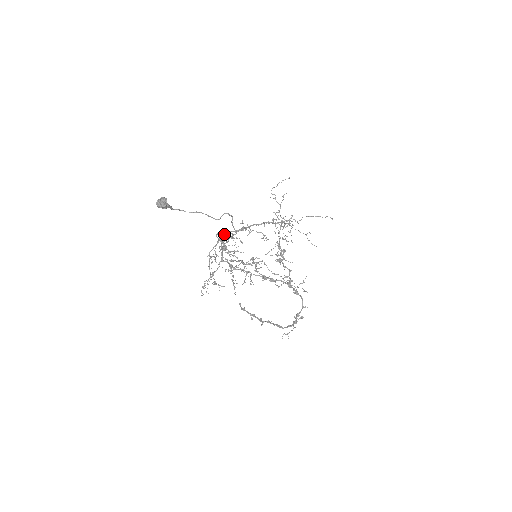
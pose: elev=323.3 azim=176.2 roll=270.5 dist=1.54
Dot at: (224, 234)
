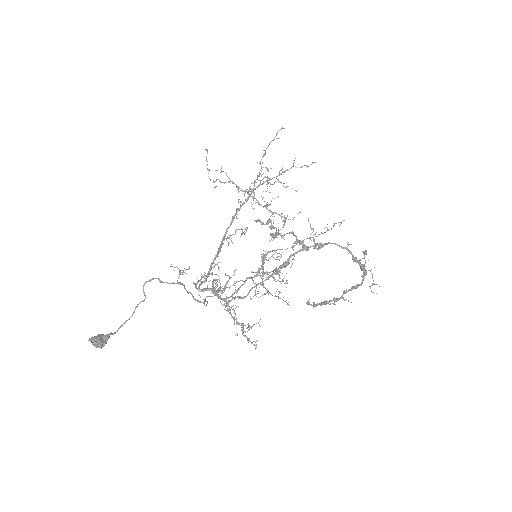
Dot at: occluded
